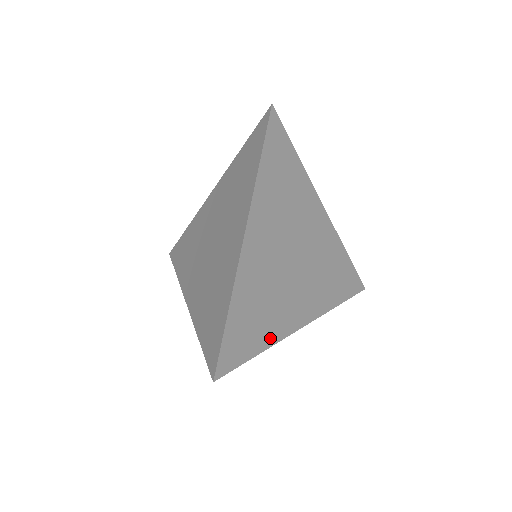
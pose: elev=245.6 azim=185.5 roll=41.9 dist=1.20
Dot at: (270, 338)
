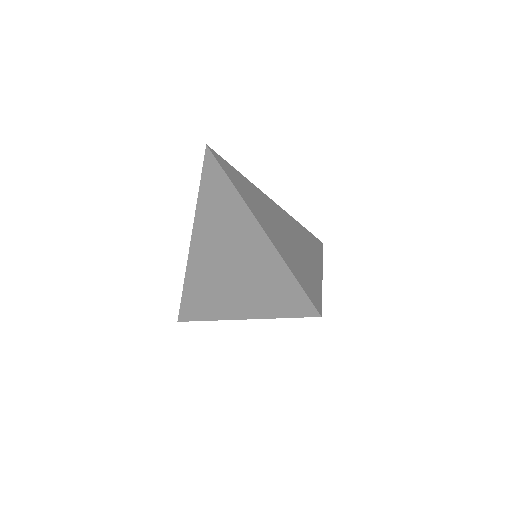
Dot at: (317, 283)
